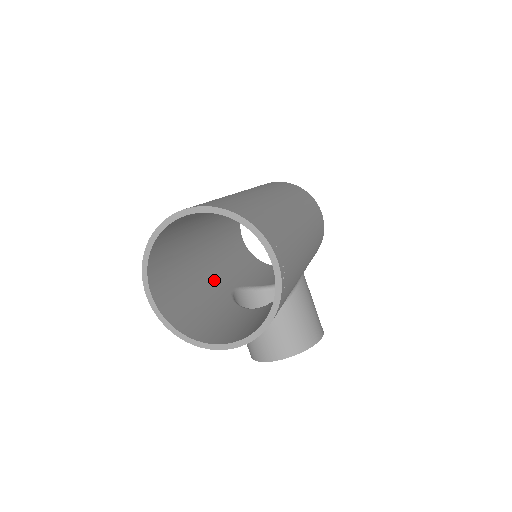
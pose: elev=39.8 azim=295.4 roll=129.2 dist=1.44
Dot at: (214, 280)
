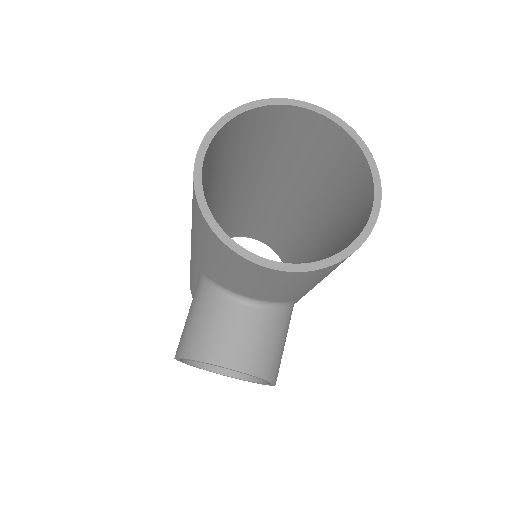
Dot at: occluded
